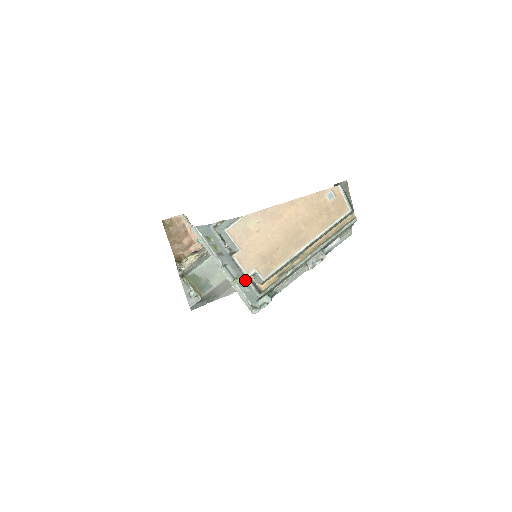
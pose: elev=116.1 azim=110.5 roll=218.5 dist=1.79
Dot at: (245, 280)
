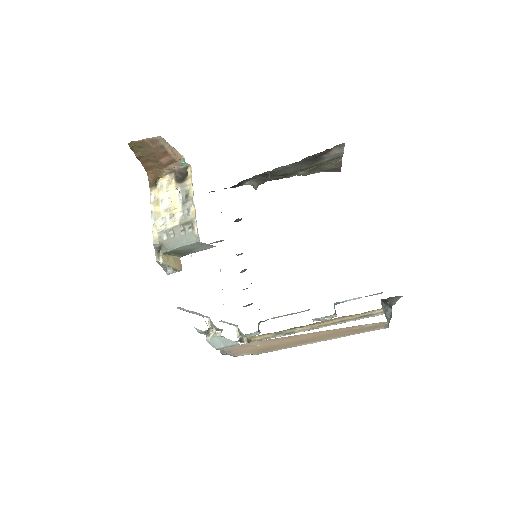
Dot at: occluded
